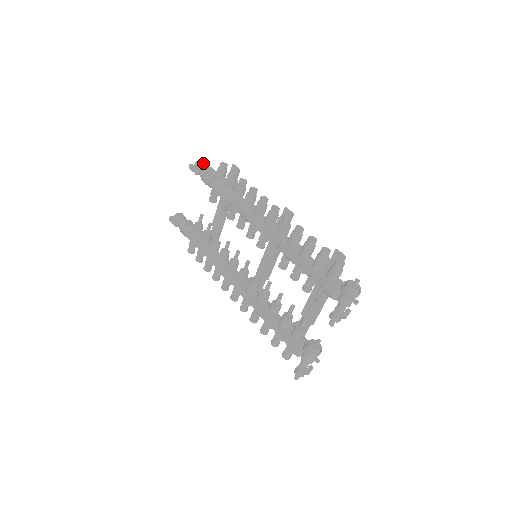
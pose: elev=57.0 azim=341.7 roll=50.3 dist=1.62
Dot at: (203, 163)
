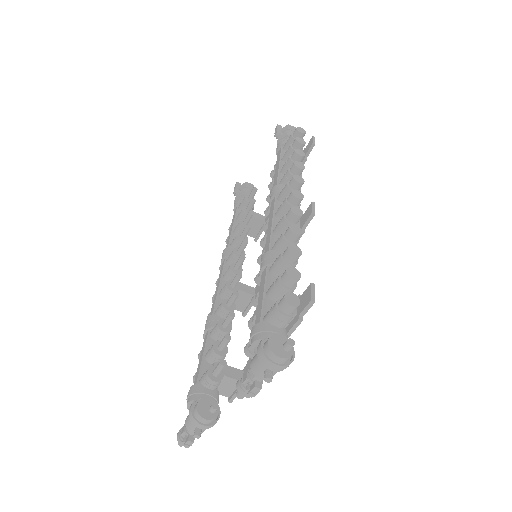
Dot at: (294, 129)
